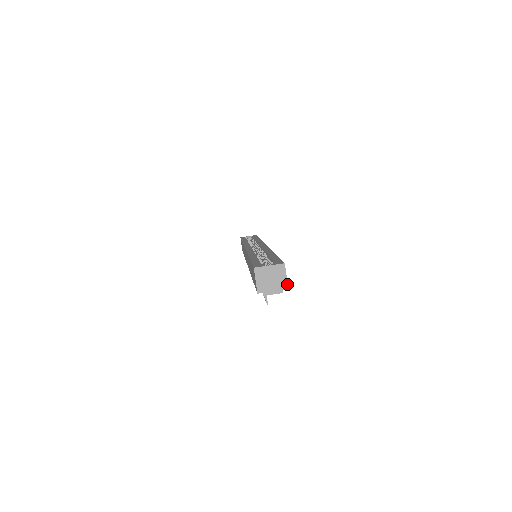
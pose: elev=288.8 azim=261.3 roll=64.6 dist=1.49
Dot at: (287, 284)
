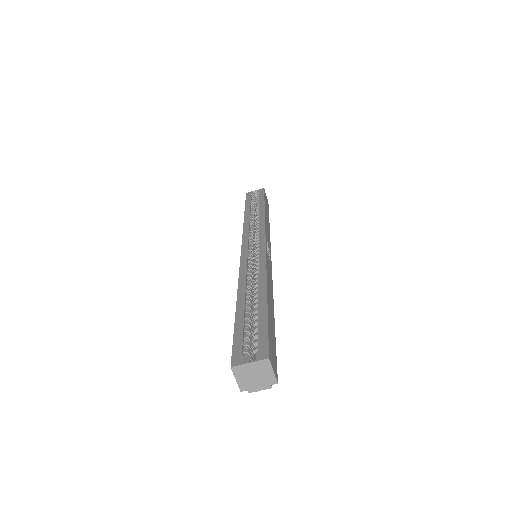
Dot at: (275, 379)
